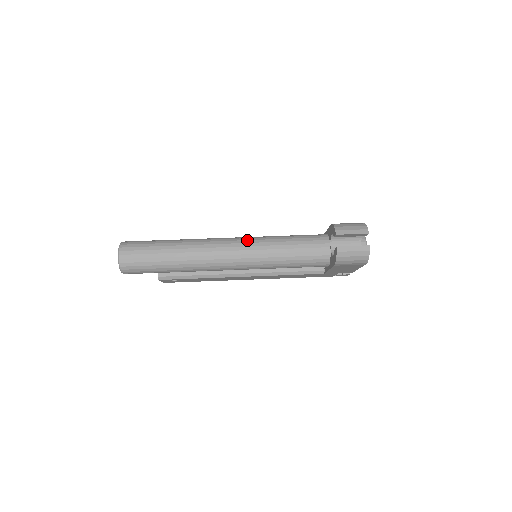
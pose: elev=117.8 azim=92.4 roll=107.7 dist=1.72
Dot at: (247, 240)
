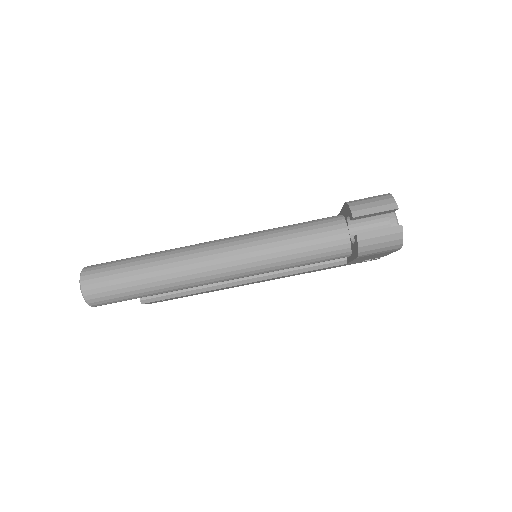
Dot at: (238, 240)
